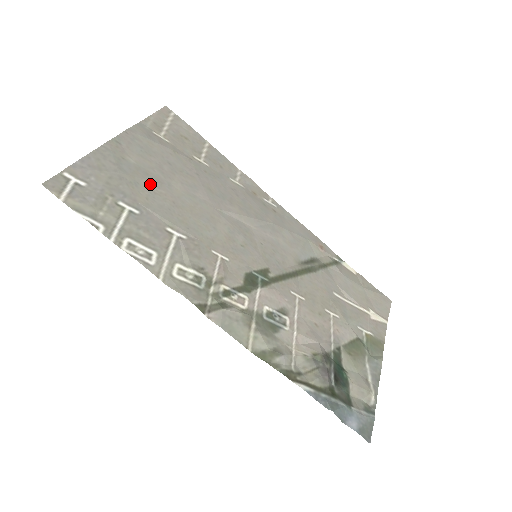
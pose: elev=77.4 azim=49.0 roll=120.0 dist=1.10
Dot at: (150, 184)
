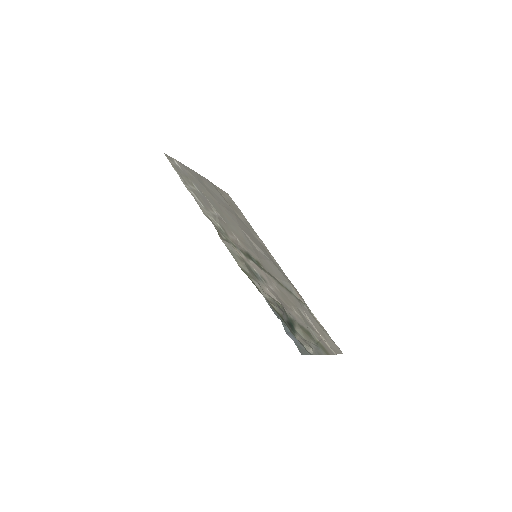
Dot at: (210, 195)
